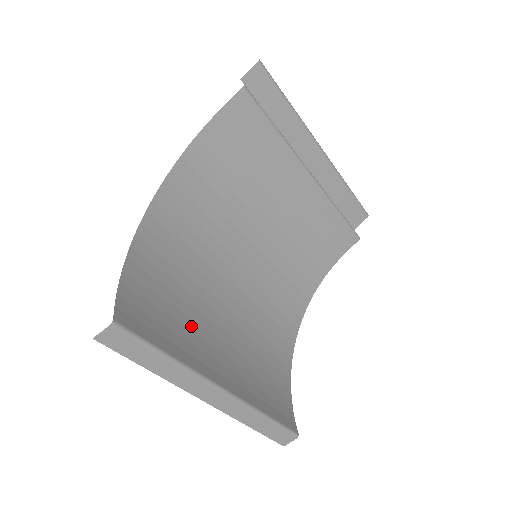
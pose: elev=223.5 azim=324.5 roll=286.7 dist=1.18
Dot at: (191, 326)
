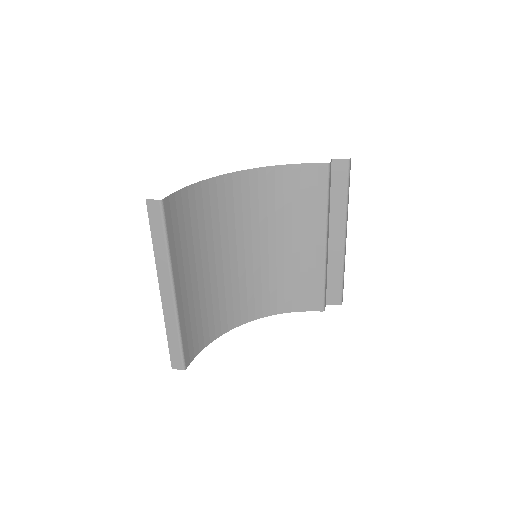
Dot at: (190, 249)
